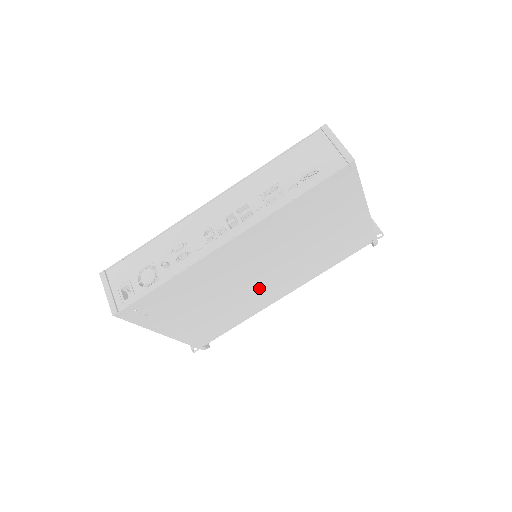
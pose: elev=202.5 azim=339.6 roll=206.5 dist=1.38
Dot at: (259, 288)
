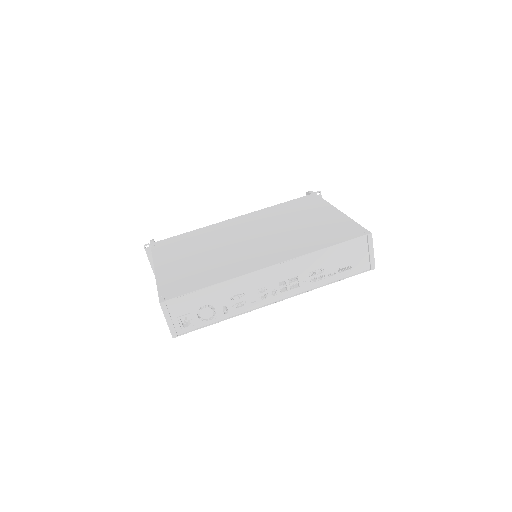
Dot at: occluded
